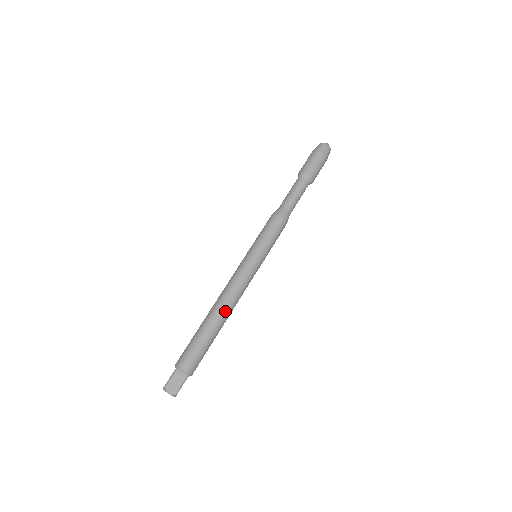
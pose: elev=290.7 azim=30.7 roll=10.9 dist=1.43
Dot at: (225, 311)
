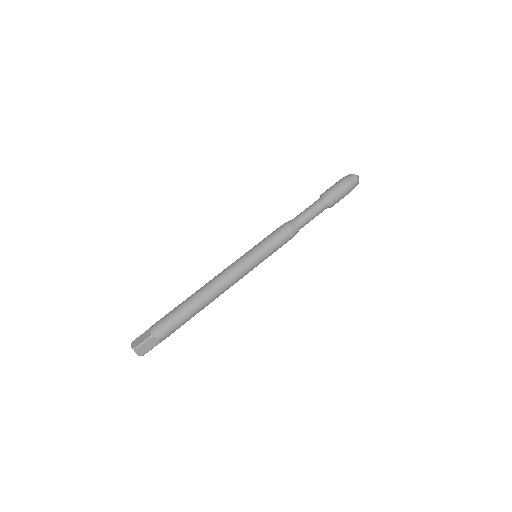
Dot at: (213, 299)
